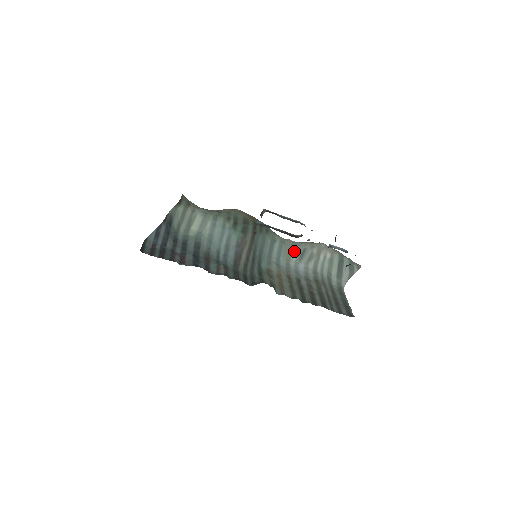
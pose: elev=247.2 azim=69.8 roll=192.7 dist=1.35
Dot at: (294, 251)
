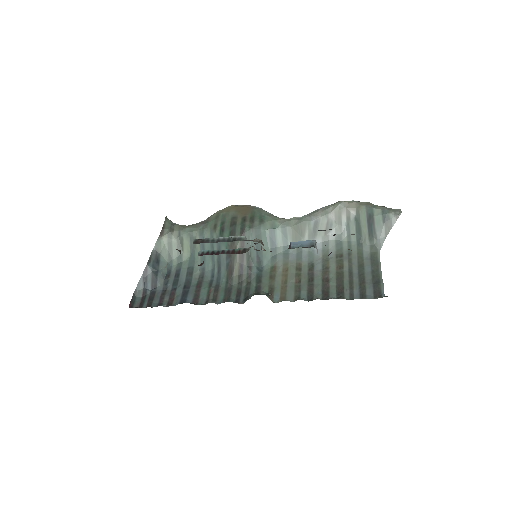
Dot at: (303, 229)
